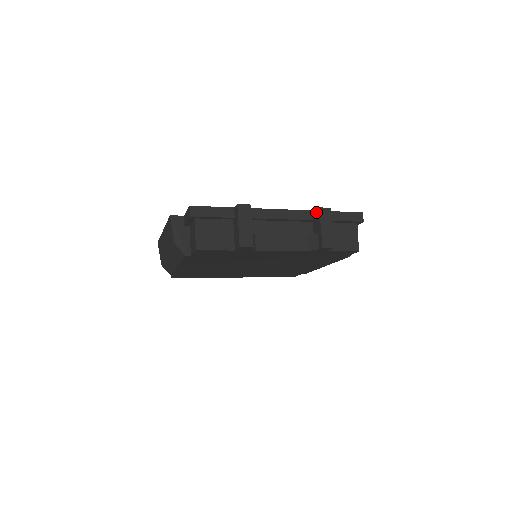
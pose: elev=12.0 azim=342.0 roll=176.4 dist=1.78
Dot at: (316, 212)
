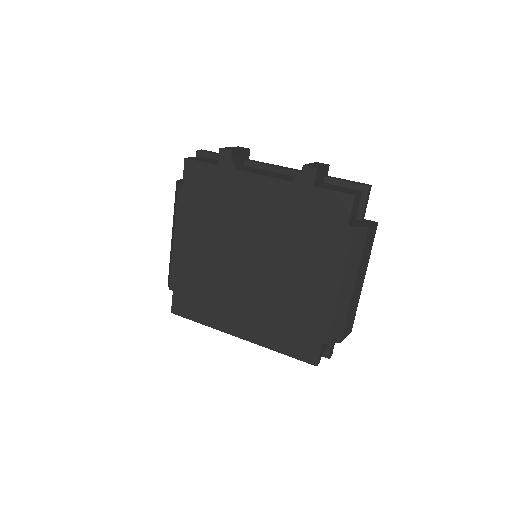
Dot at: occluded
